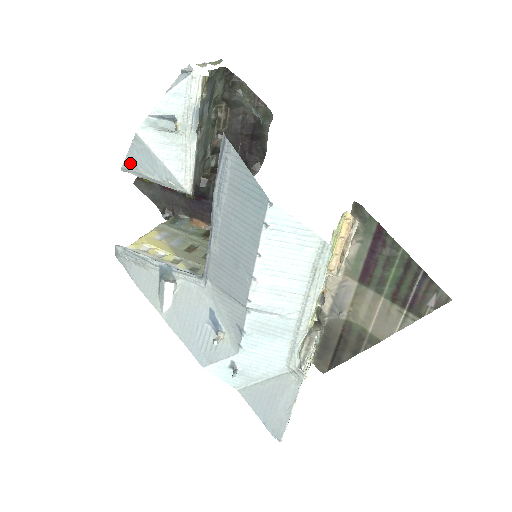
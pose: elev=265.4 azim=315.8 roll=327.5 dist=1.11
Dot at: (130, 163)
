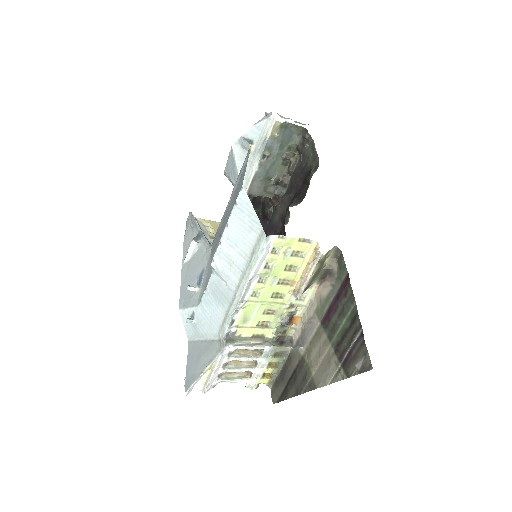
Dot at: (227, 168)
